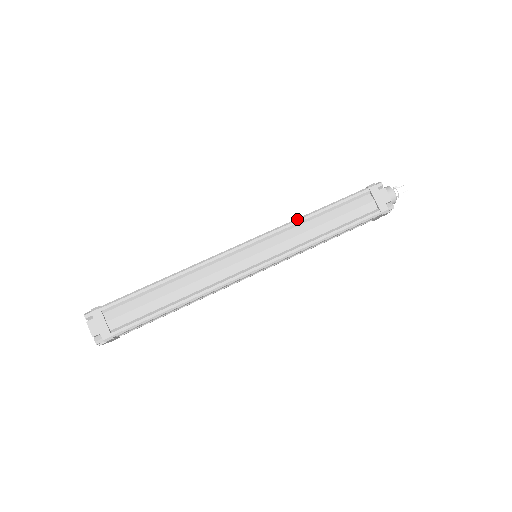
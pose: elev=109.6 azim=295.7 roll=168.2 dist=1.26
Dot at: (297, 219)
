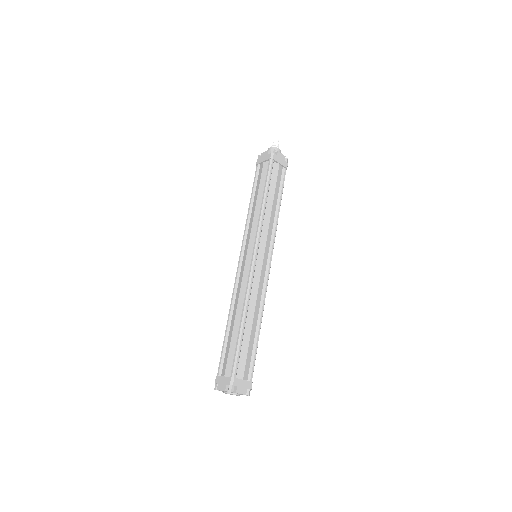
Dot at: occluded
